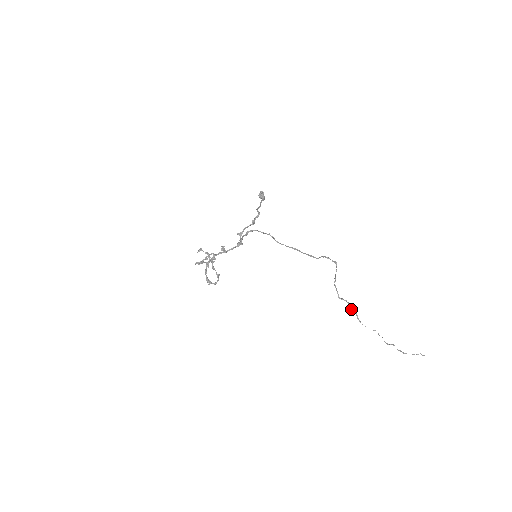
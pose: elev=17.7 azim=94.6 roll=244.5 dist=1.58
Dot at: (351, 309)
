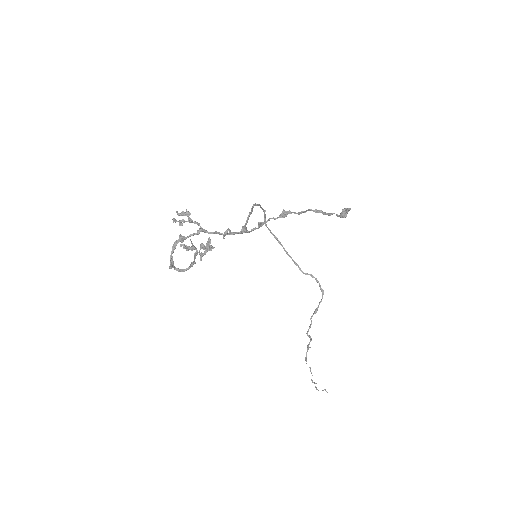
Dot at: (308, 345)
